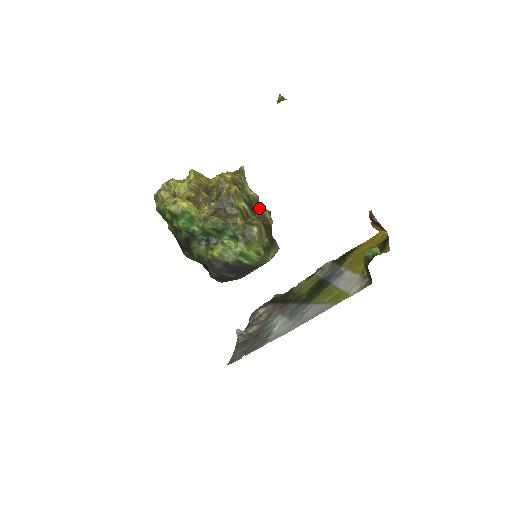
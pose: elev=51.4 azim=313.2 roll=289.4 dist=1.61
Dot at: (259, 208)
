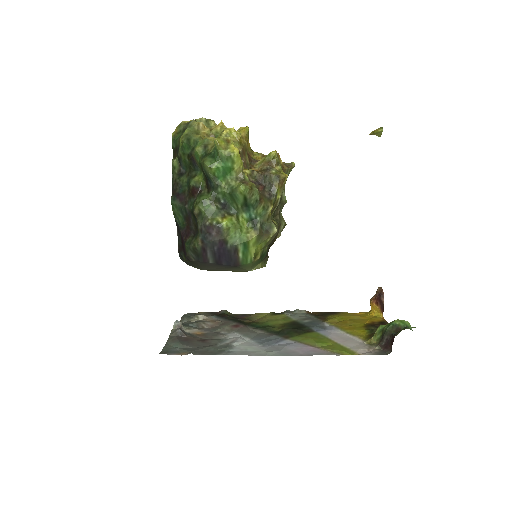
Dot at: (280, 213)
